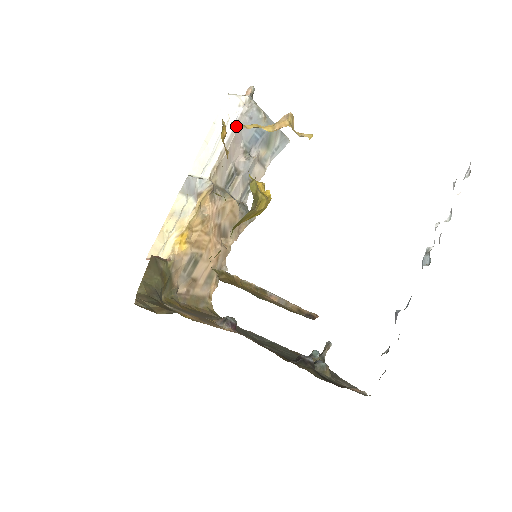
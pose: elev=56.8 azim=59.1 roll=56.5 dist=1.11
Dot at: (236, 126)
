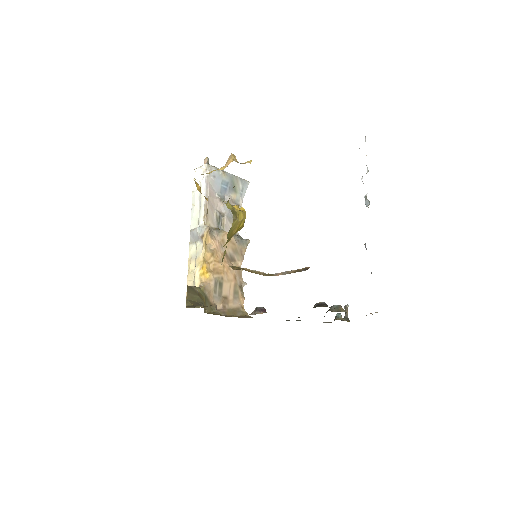
Dot at: (207, 185)
